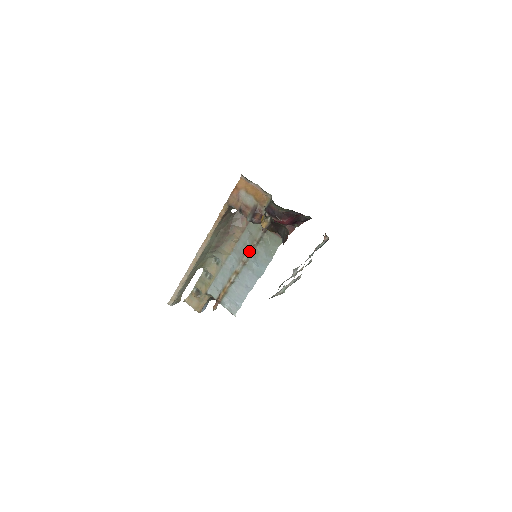
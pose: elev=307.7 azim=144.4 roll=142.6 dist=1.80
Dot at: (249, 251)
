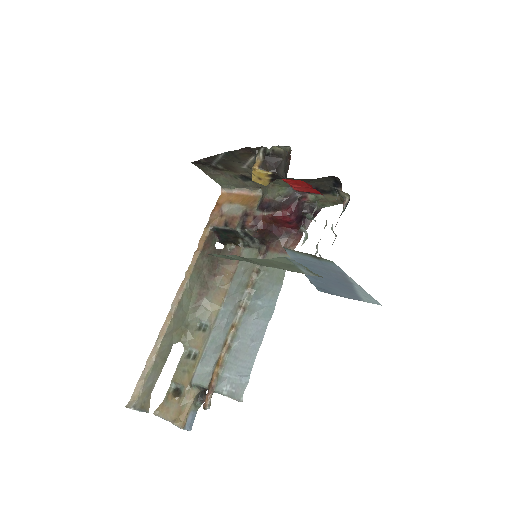
Dot at: (247, 288)
